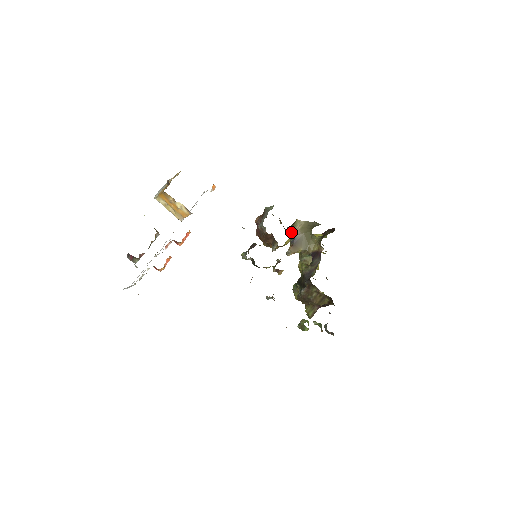
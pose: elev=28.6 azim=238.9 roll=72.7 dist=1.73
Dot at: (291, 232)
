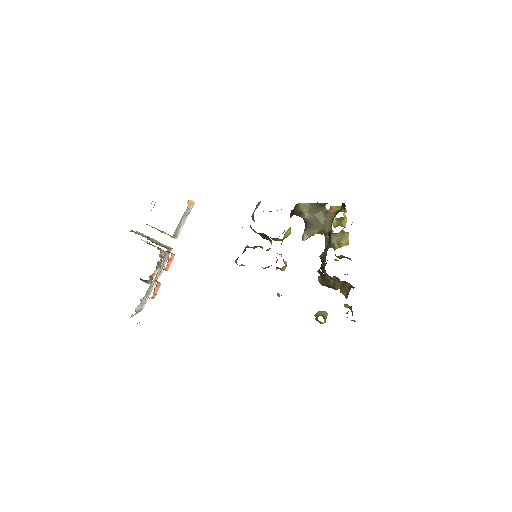
Dot at: (301, 216)
